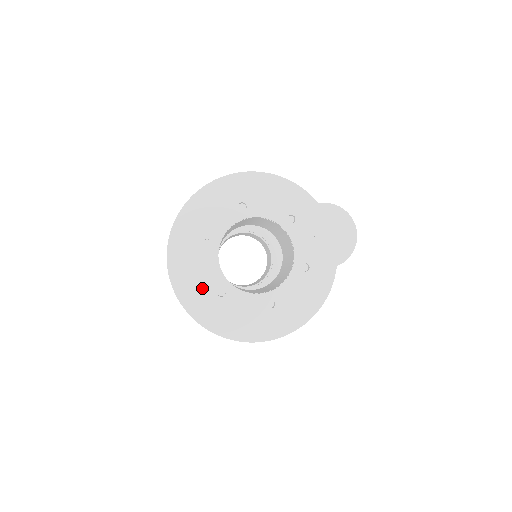
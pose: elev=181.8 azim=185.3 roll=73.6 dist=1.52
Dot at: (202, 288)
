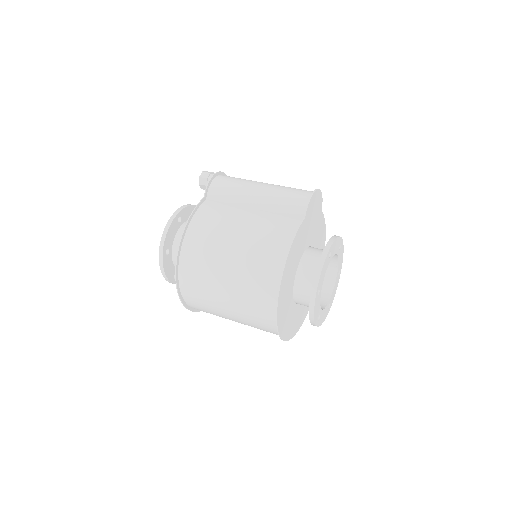
Dot at: (301, 313)
